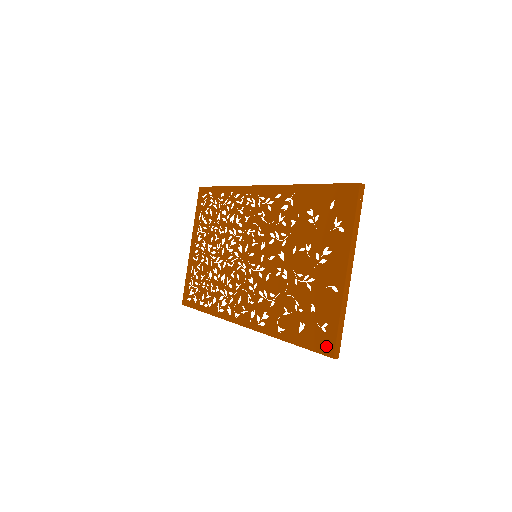
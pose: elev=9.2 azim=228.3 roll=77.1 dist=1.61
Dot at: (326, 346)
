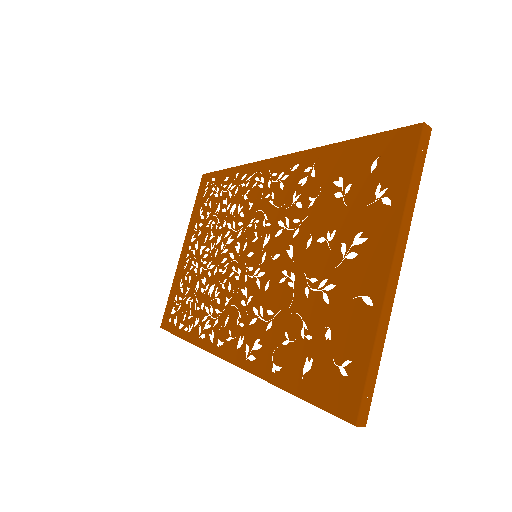
Dot at: (344, 401)
